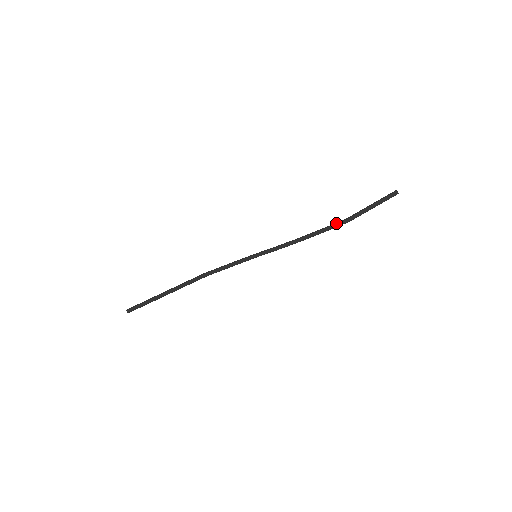
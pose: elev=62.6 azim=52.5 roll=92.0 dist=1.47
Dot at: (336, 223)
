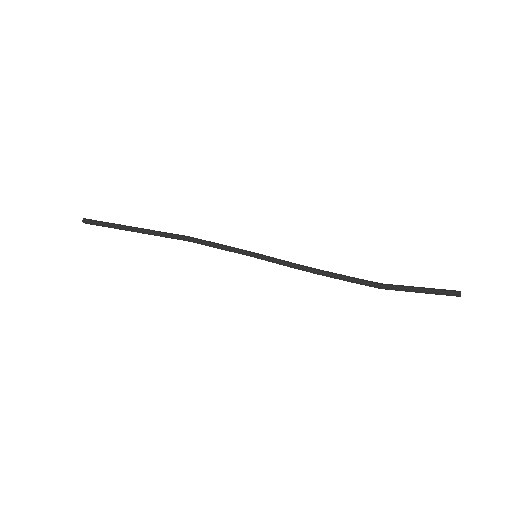
Dot at: (367, 281)
